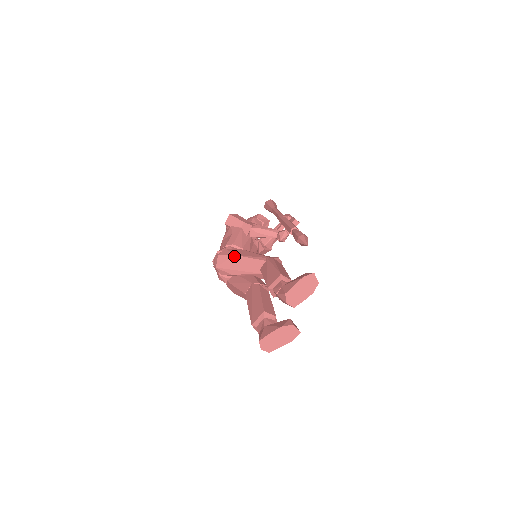
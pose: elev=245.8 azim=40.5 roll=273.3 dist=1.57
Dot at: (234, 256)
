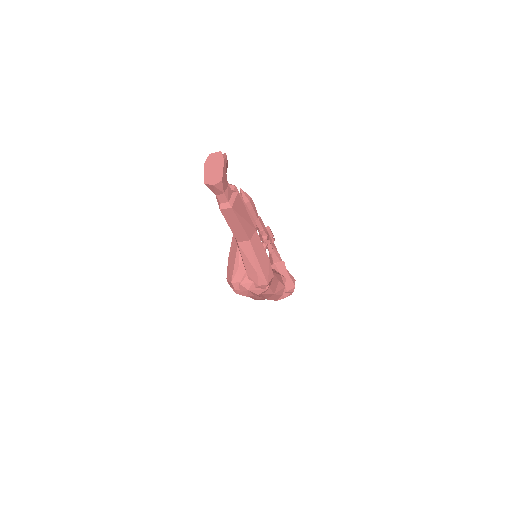
Dot at: (228, 260)
